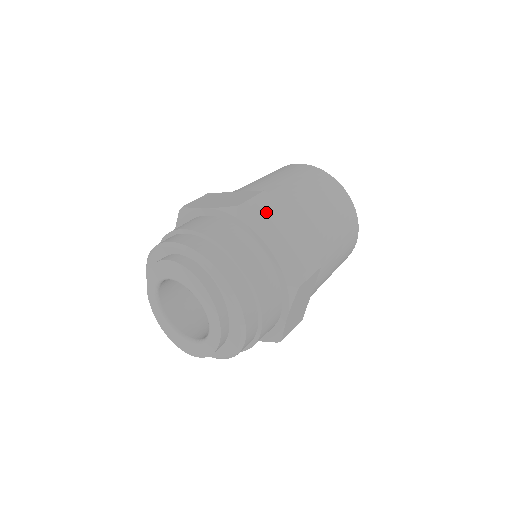
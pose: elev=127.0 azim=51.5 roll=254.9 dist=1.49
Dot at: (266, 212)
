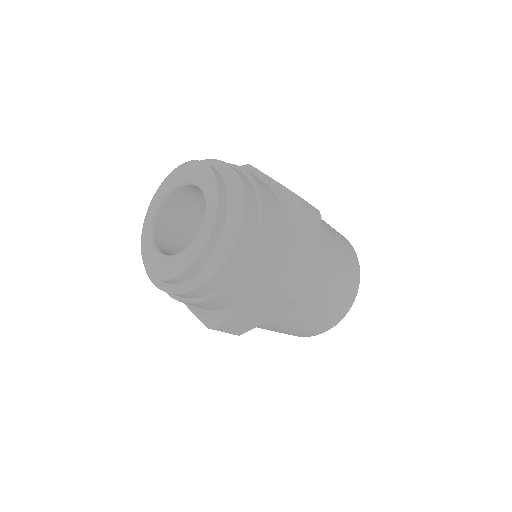
Dot at: occluded
